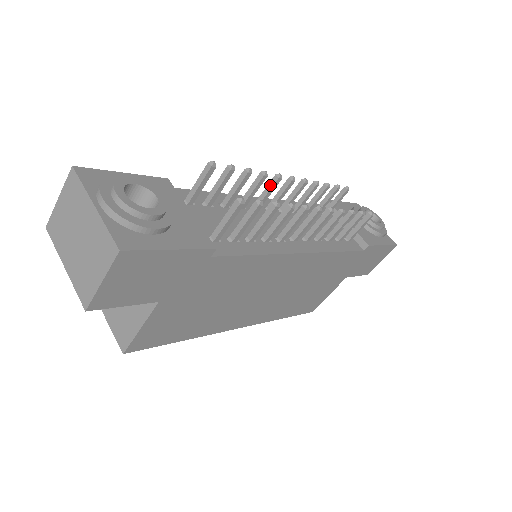
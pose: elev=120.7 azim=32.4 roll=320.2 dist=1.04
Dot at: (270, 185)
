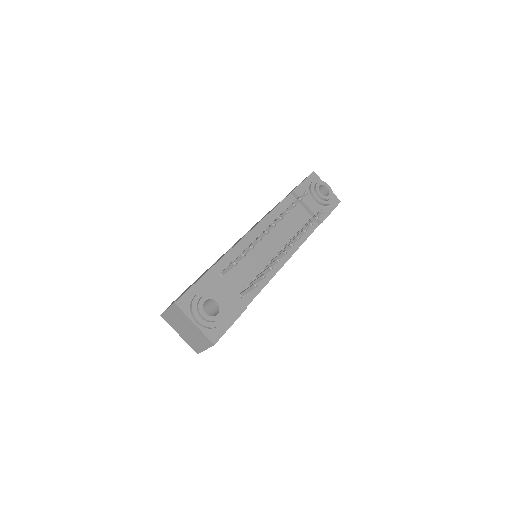
Dot at: (262, 236)
